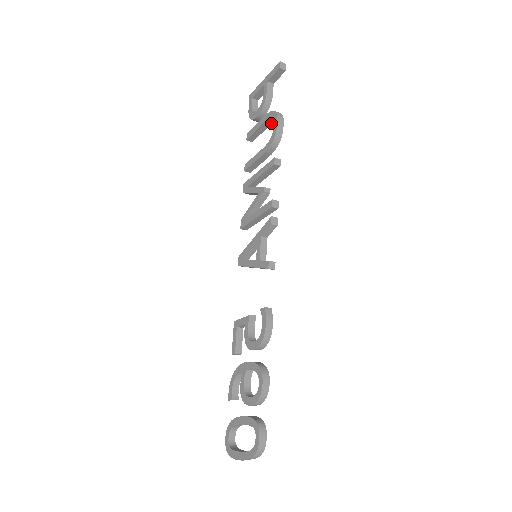
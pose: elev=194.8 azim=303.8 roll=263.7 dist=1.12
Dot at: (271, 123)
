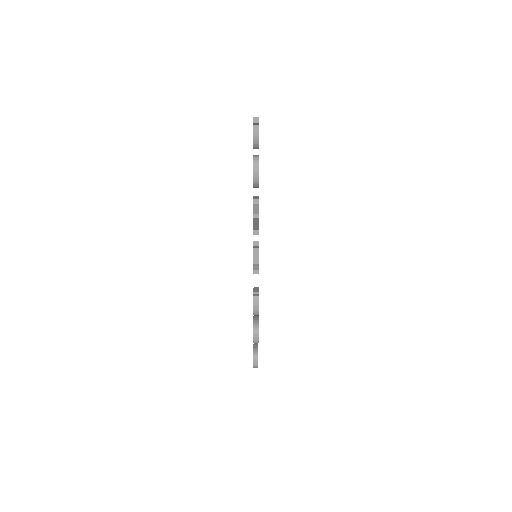
Dot at: occluded
